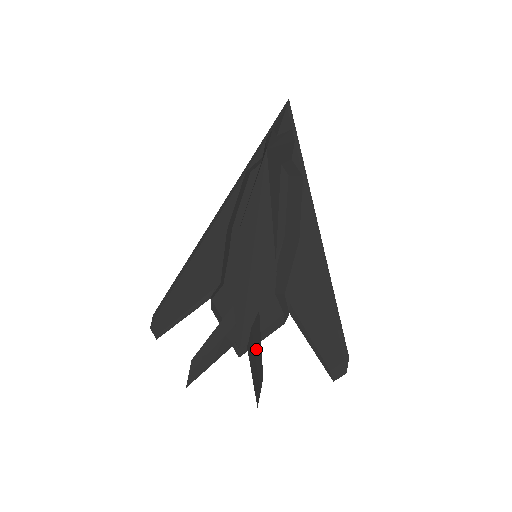
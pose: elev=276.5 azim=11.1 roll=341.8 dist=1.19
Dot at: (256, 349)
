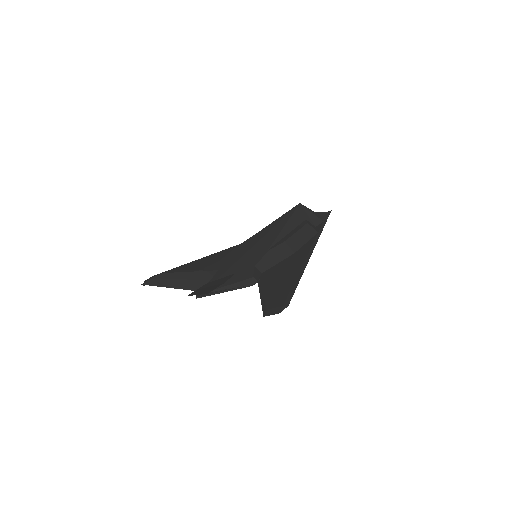
Dot at: (215, 283)
